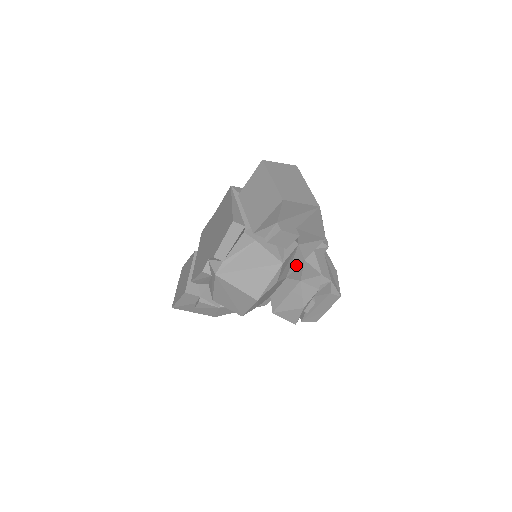
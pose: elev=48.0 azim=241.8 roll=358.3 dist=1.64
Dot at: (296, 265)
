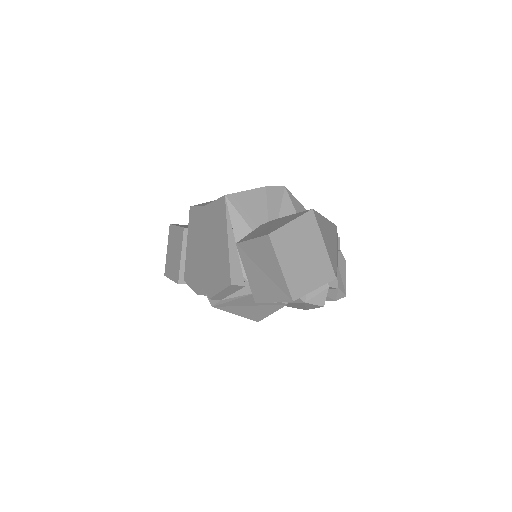
Dot at: occluded
